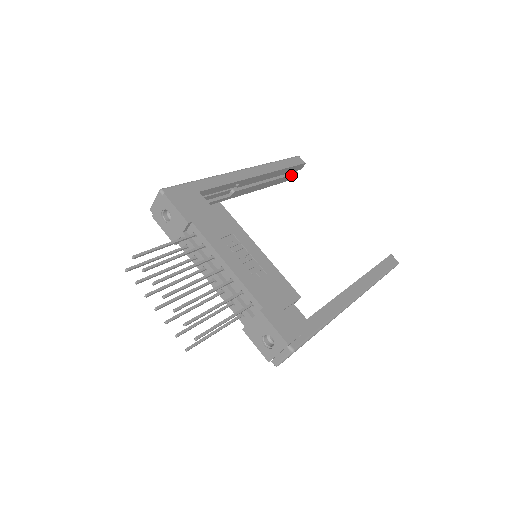
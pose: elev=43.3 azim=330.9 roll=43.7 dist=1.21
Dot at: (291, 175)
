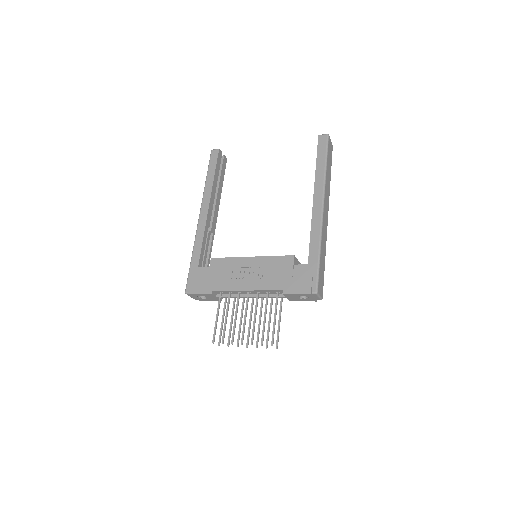
Dot at: (222, 164)
